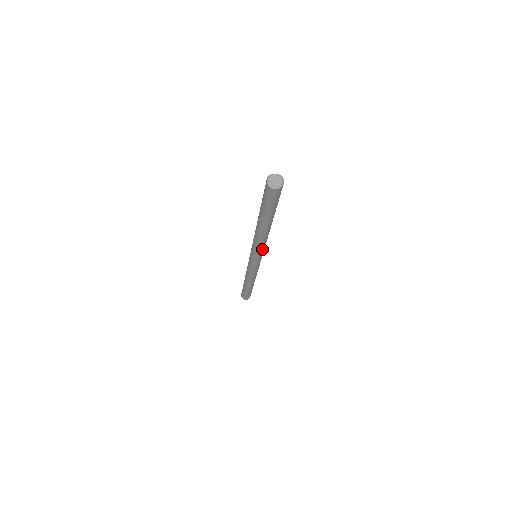
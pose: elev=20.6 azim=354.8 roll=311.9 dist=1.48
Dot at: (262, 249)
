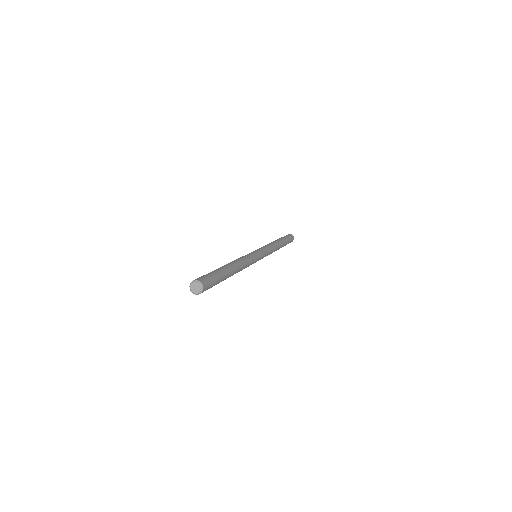
Dot at: occluded
